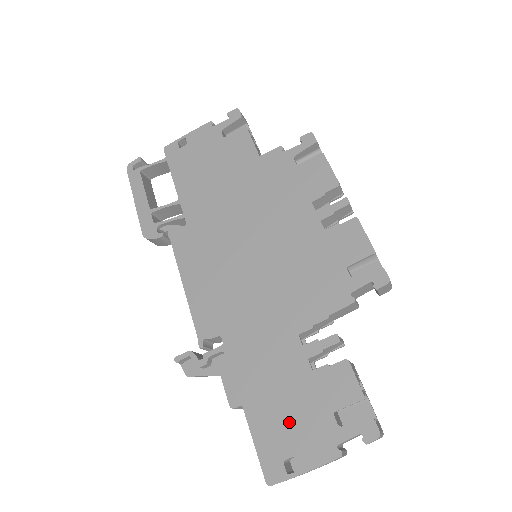
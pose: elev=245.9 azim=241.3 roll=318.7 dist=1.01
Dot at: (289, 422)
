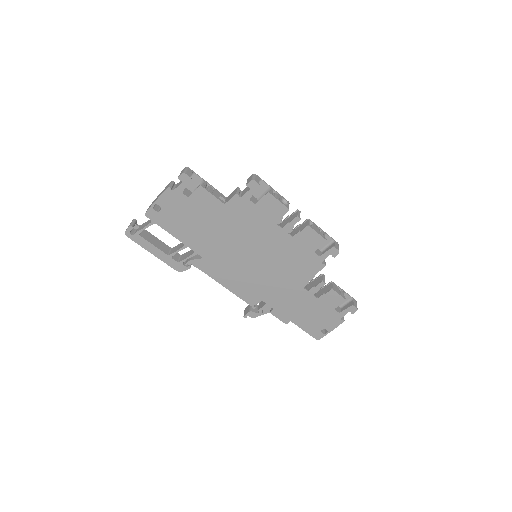
Dot at: (316, 319)
